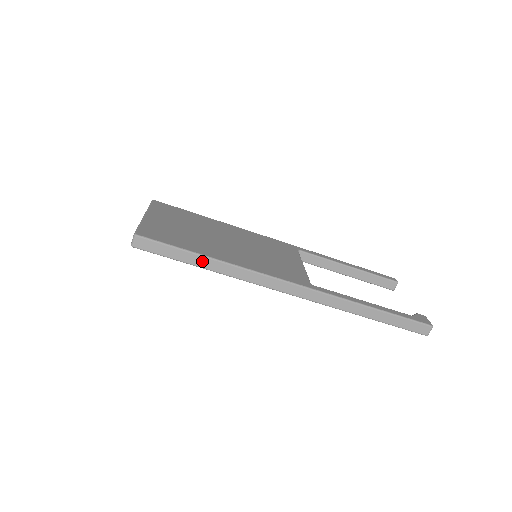
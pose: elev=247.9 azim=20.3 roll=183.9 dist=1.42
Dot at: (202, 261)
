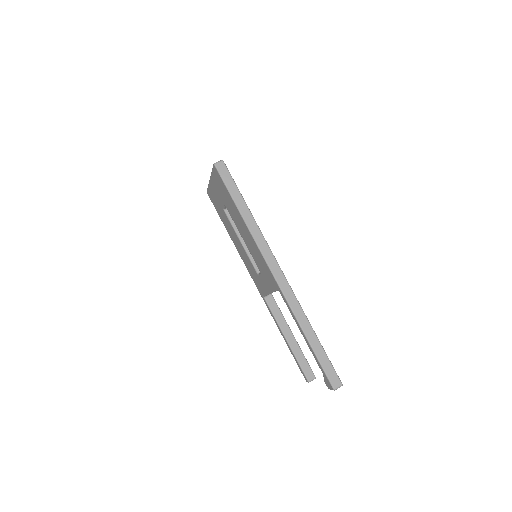
Dot at: (243, 207)
